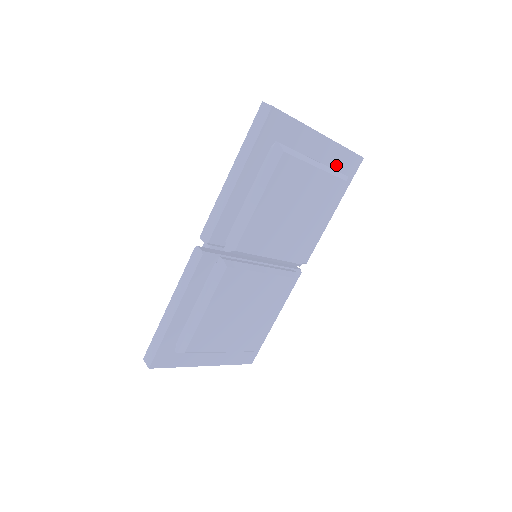
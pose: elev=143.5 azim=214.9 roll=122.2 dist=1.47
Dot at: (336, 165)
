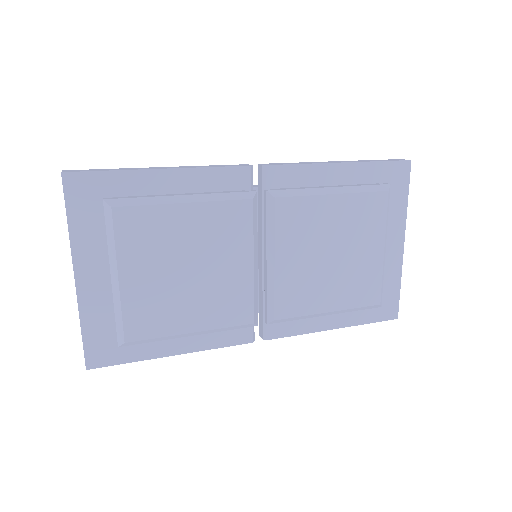
Dot at: occluded
